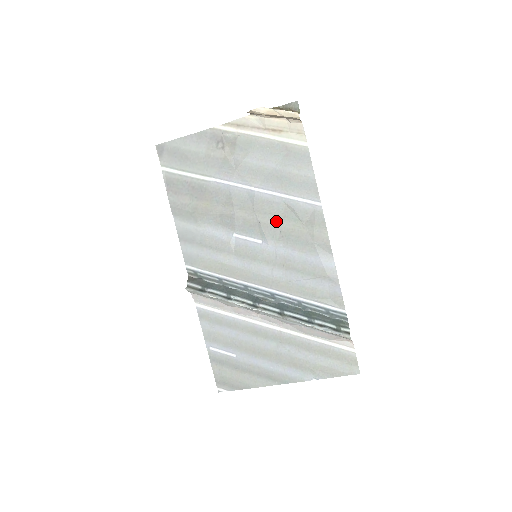
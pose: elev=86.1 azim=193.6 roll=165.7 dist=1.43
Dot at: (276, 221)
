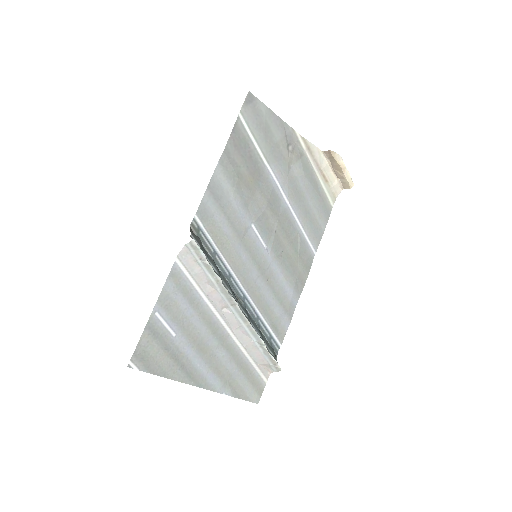
Dot at: (285, 241)
